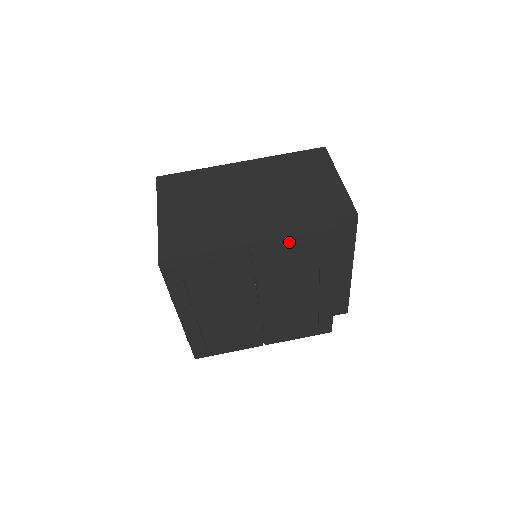
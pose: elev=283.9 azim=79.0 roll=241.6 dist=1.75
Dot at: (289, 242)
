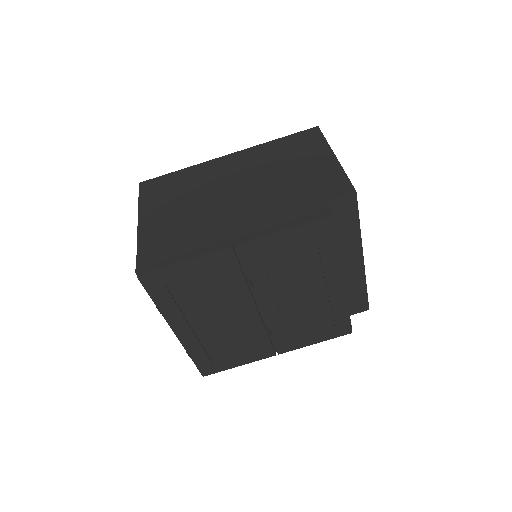
Dot at: (277, 231)
